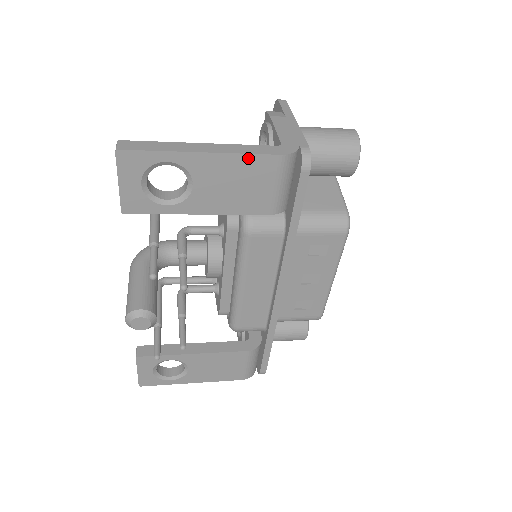
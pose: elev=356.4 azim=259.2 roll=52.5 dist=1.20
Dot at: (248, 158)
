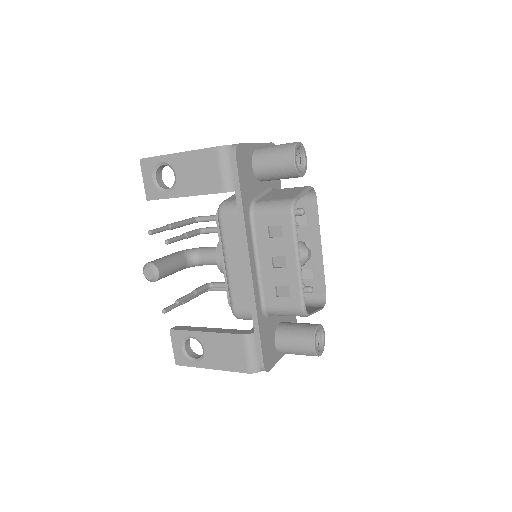
Dot at: (199, 152)
